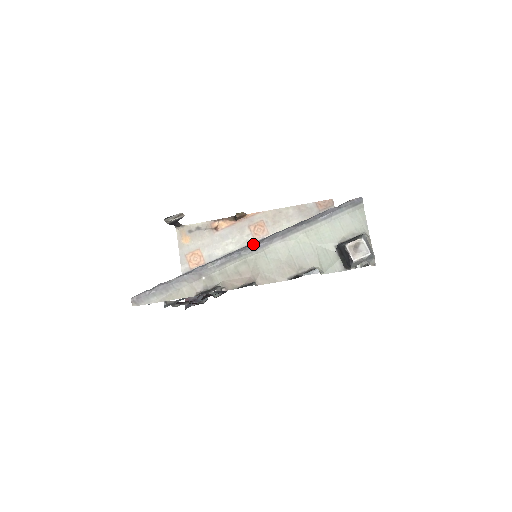
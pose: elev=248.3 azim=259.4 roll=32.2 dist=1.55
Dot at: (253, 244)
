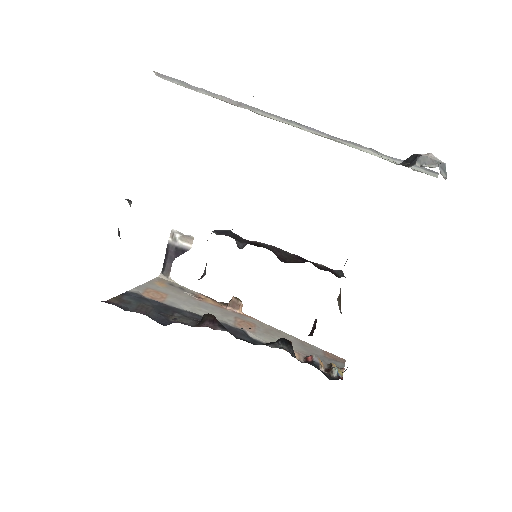
Dot at: occluded
